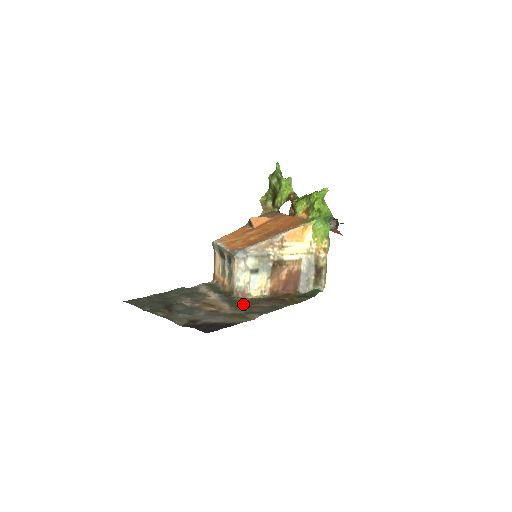
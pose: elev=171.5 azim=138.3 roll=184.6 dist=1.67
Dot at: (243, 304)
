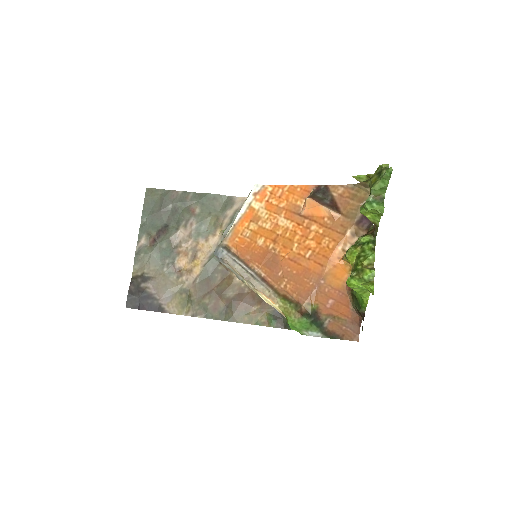
Dot at: (213, 281)
